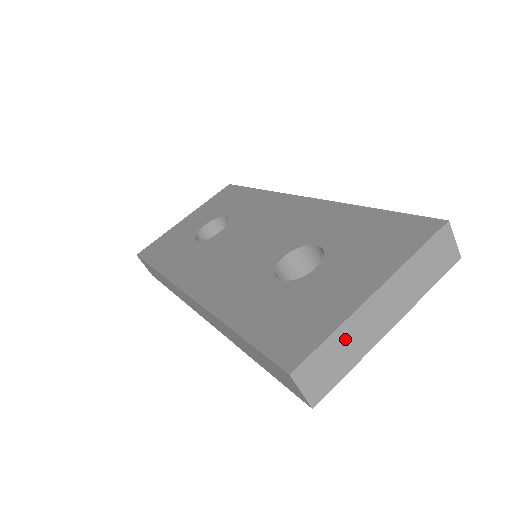
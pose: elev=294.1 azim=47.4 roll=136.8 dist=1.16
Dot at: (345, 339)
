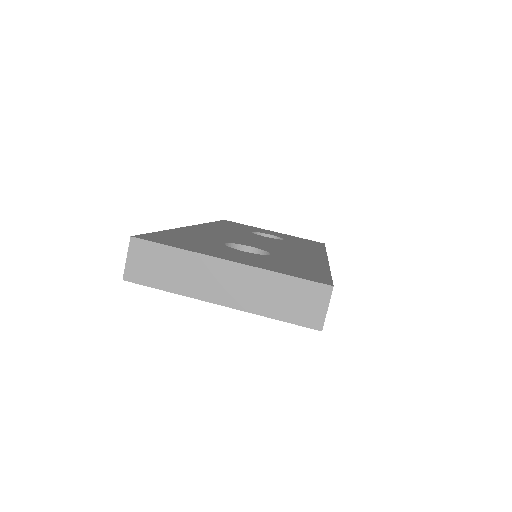
Dot at: (182, 264)
